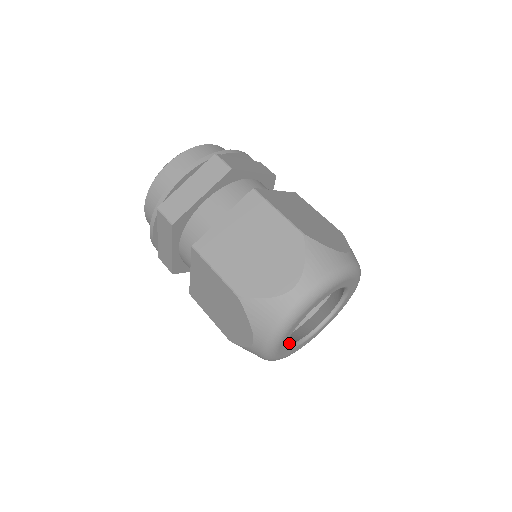
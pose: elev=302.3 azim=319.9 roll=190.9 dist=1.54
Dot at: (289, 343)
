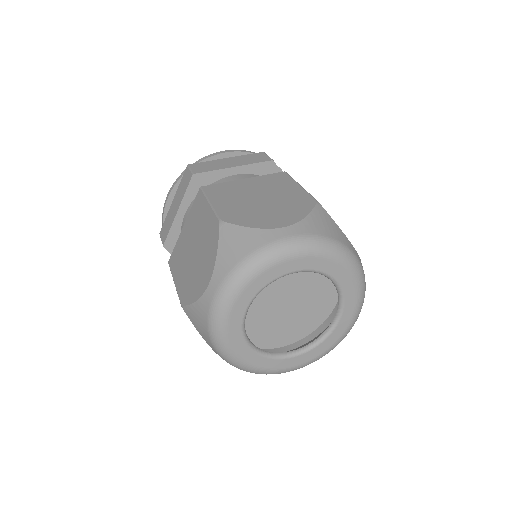
Dot at: occluded
